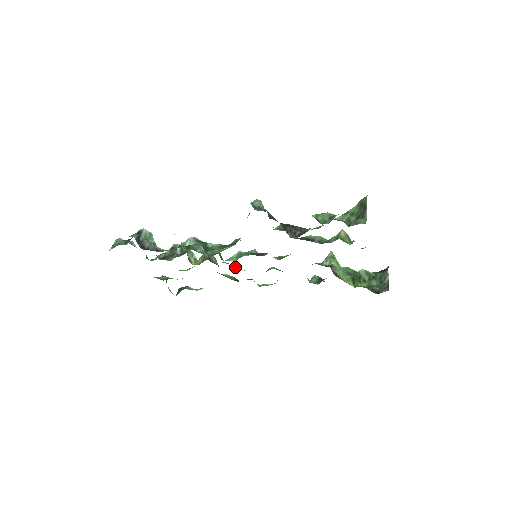
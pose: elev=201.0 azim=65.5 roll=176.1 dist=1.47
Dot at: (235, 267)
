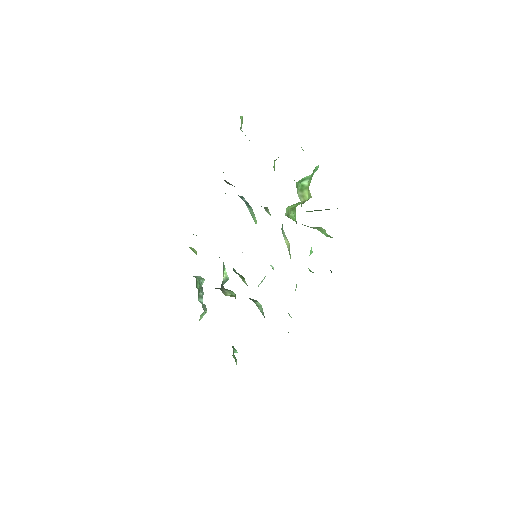
Dot at: occluded
